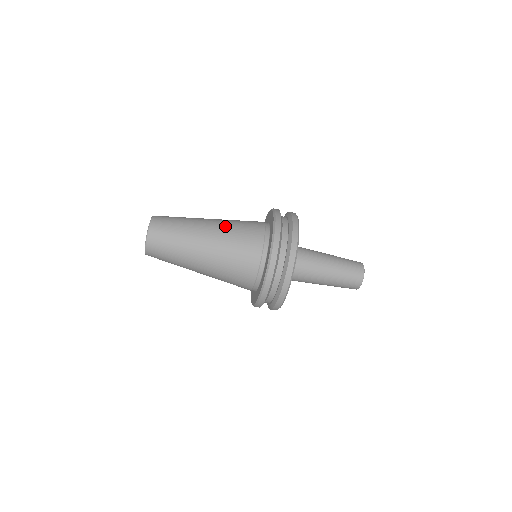
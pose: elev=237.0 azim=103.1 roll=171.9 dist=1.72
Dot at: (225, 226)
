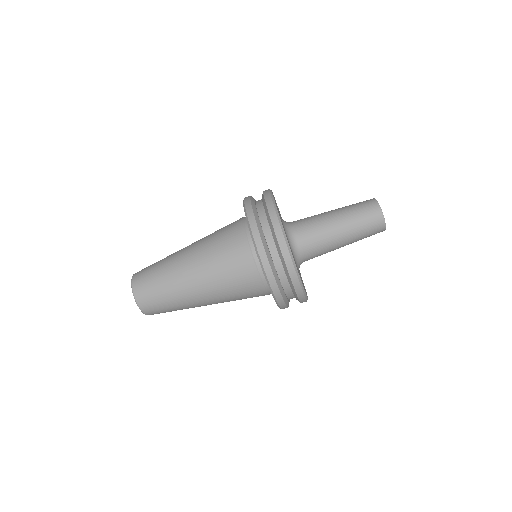
Dot at: (204, 237)
